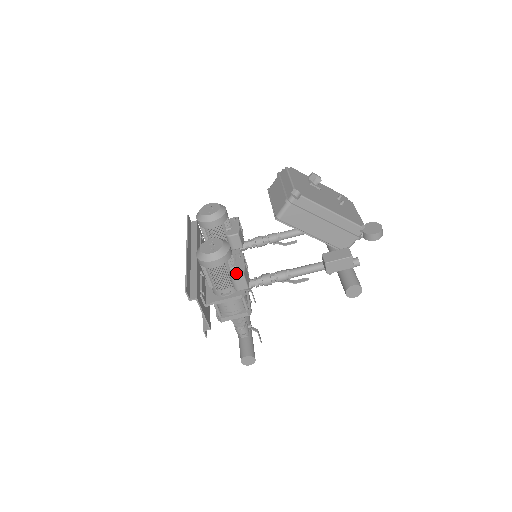
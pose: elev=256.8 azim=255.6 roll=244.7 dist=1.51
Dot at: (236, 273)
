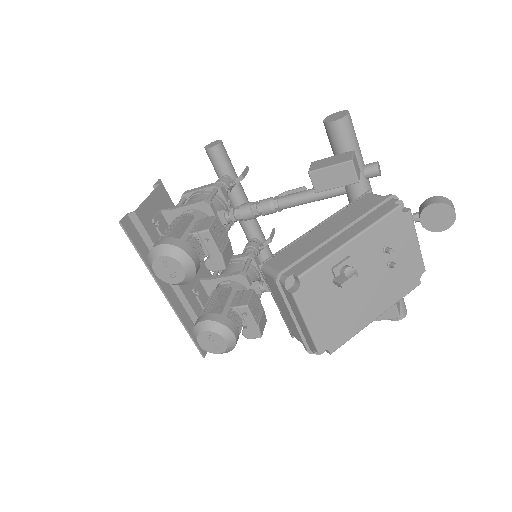
Dot at: (251, 337)
